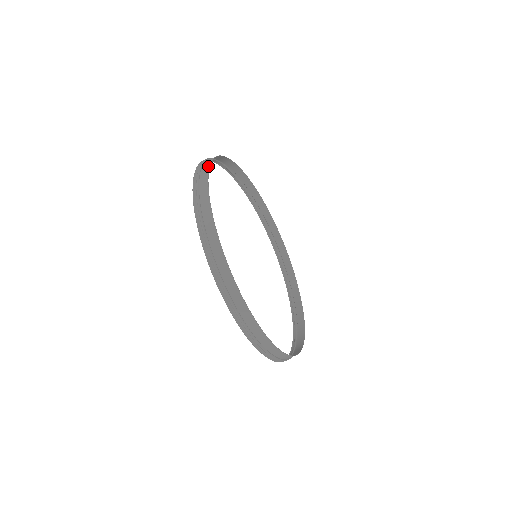
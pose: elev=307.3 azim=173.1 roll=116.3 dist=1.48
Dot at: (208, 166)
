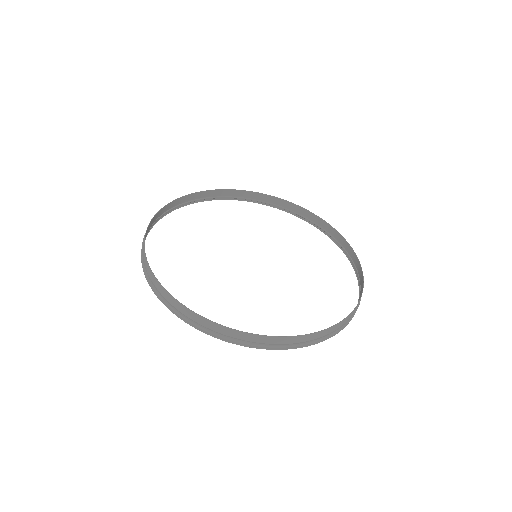
Dot at: (162, 288)
